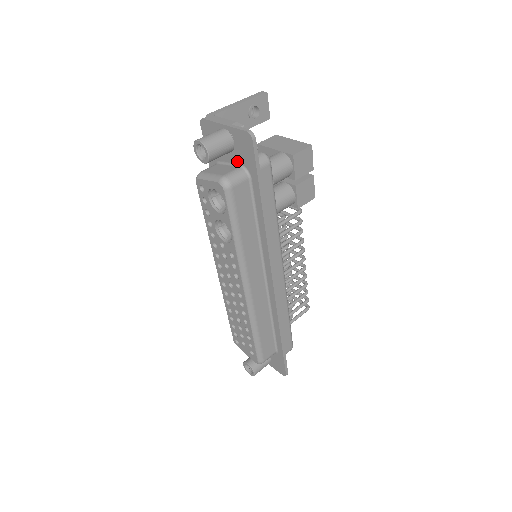
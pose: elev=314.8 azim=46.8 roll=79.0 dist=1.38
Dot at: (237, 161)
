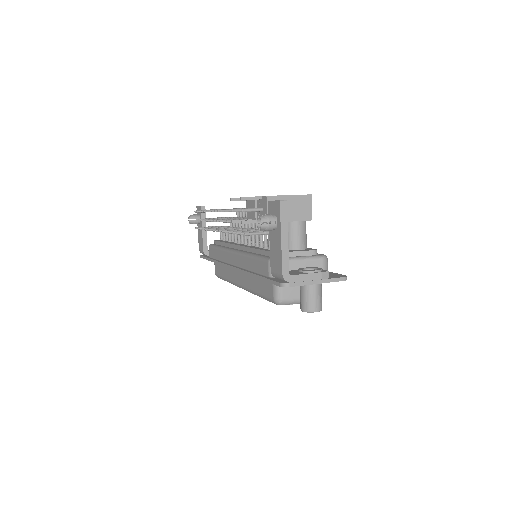
Dot at: occluded
